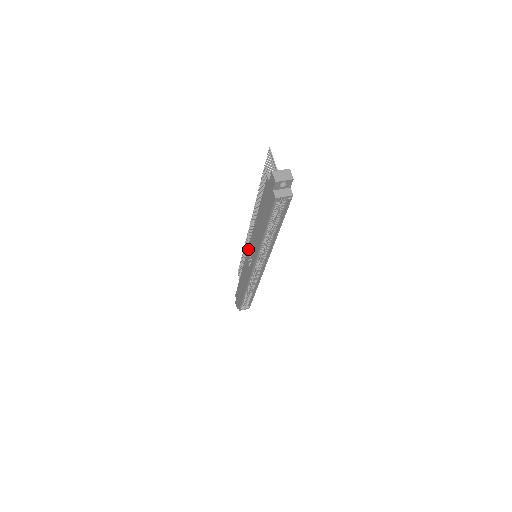
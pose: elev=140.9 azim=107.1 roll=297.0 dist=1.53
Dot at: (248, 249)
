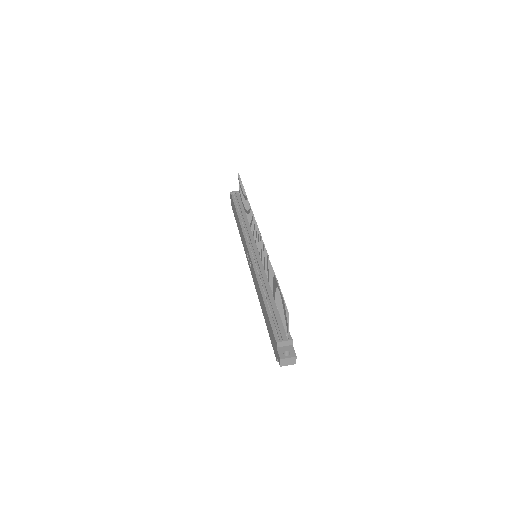
Dot at: (250, 258)
